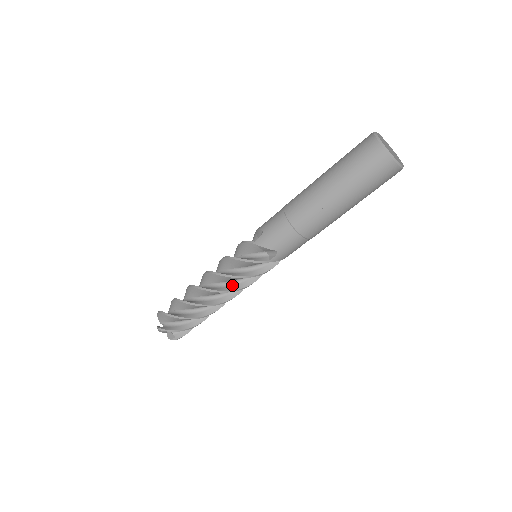
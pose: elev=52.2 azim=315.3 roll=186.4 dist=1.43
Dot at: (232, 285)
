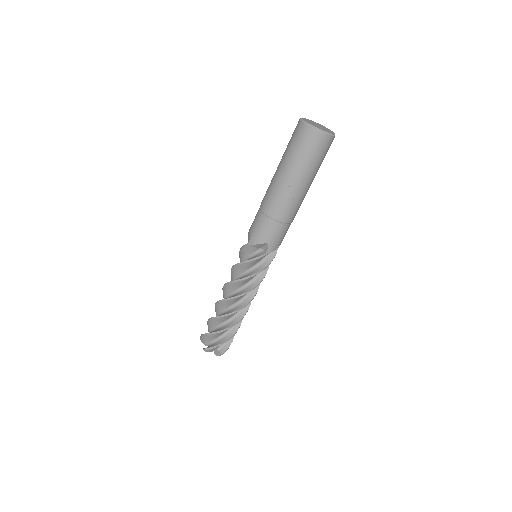
Dot at: (246, 287)
